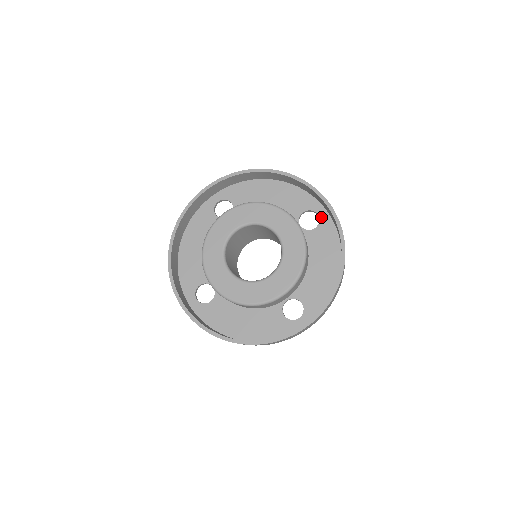
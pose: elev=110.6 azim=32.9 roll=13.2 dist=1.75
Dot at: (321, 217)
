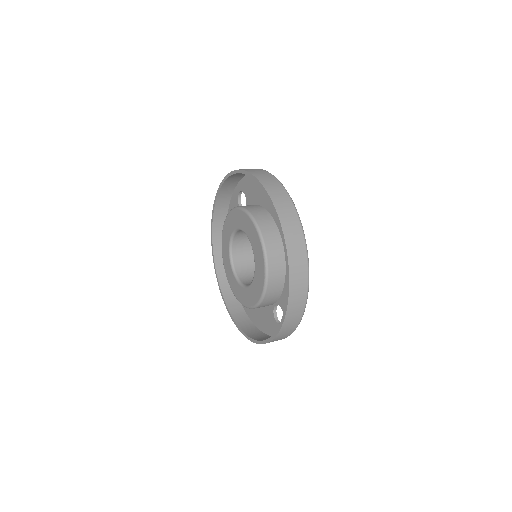
Dot at: occluded
